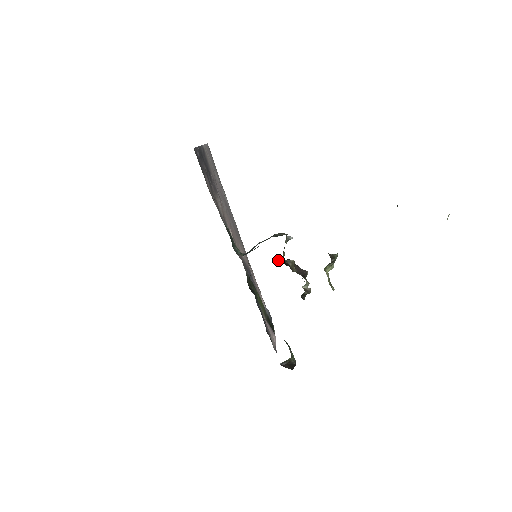
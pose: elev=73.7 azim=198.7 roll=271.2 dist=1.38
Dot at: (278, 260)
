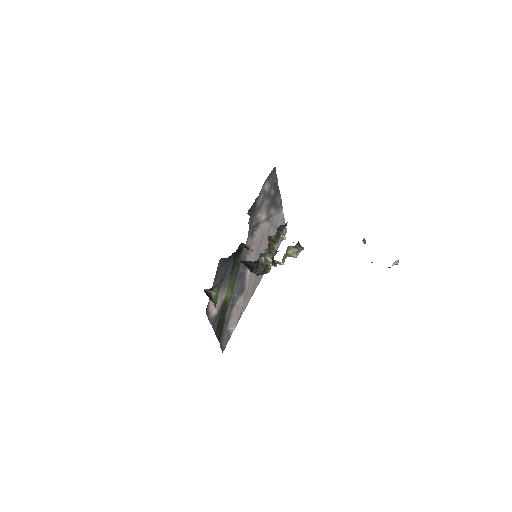
Dot at: (266, 250)
